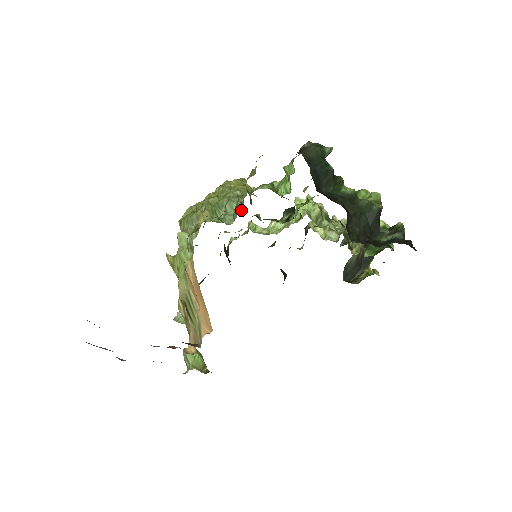
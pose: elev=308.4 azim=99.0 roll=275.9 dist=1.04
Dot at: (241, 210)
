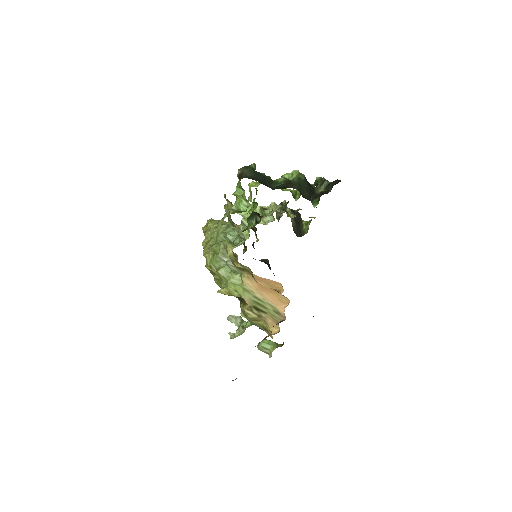
Dot at: occluded
